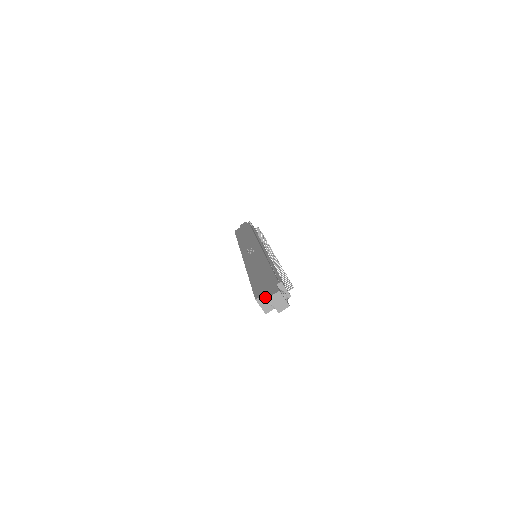
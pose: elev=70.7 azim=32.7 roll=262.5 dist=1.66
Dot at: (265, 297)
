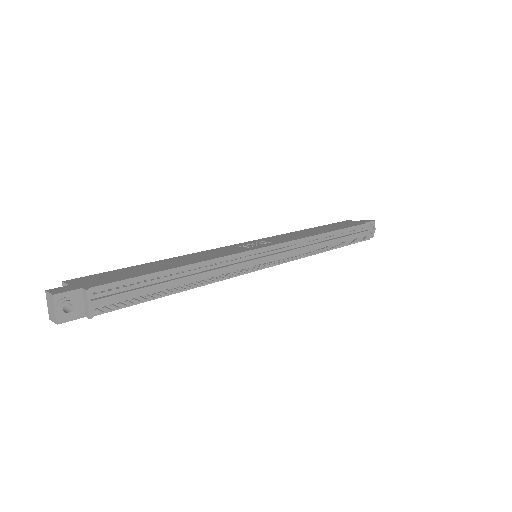
Dot at: occluded
